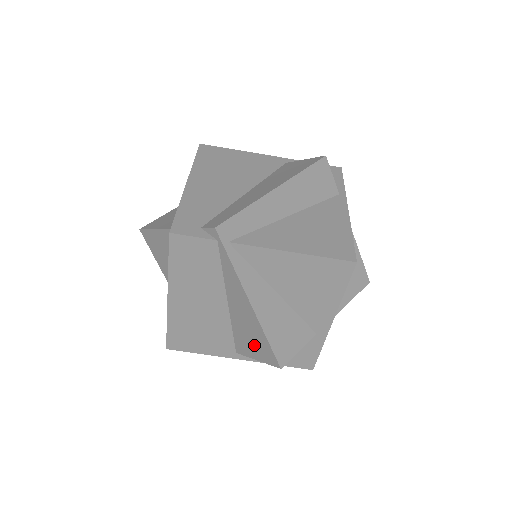
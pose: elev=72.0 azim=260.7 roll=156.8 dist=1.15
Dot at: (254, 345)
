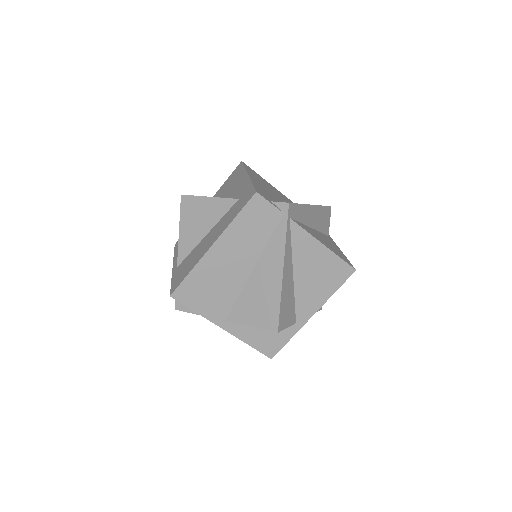
Dot at: (258, 310)
